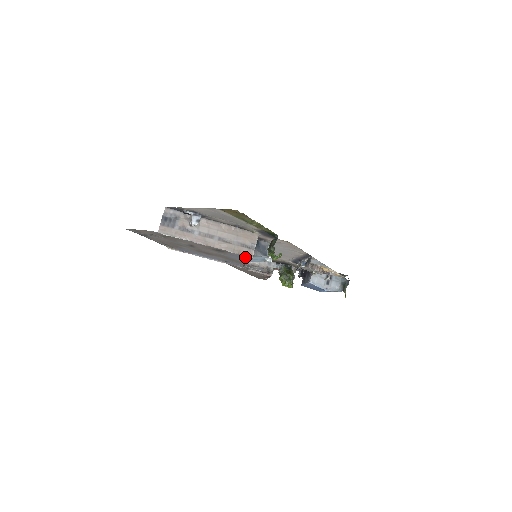
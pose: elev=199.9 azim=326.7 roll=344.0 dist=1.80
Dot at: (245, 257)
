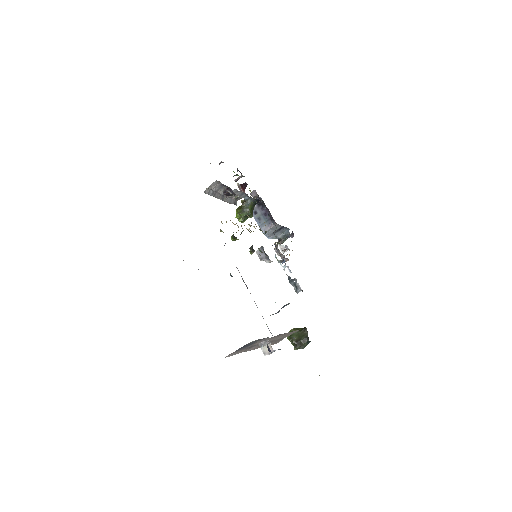
Dot at: occluded
